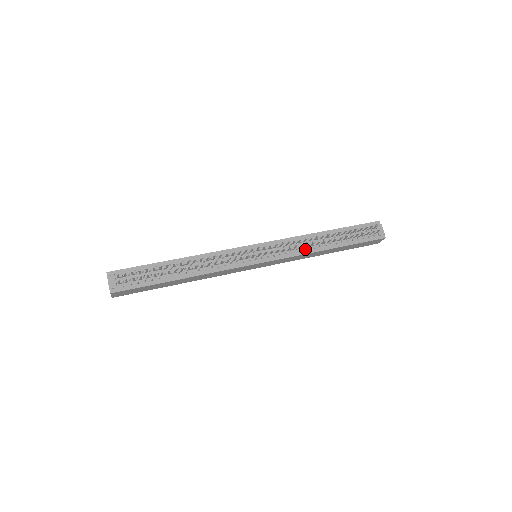
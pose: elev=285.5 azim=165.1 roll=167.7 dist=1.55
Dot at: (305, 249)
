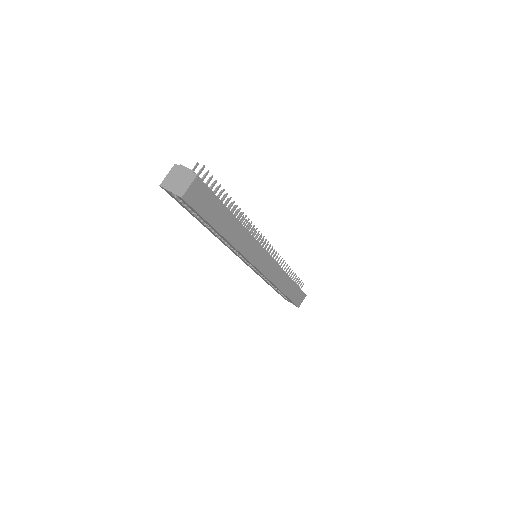
Dot at: occluded
